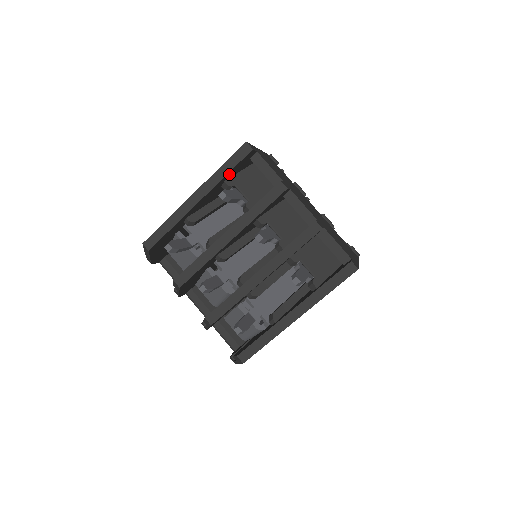
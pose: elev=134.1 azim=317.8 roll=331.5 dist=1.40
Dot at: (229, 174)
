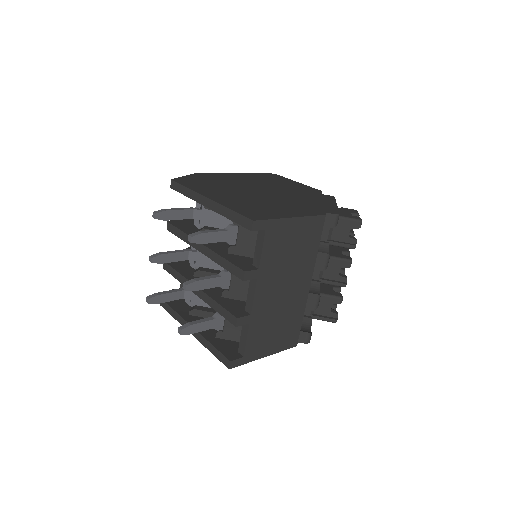
Dot at: occluded
